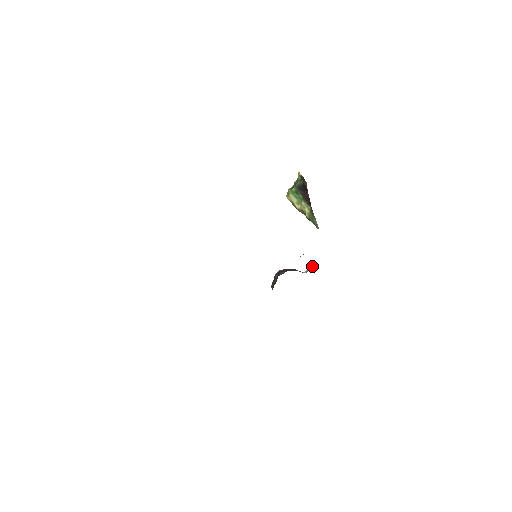
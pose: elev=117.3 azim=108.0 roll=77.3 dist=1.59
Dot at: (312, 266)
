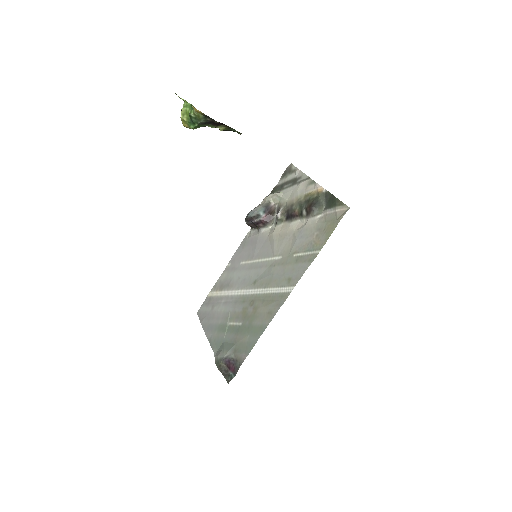
Dot at: (279, 198)
